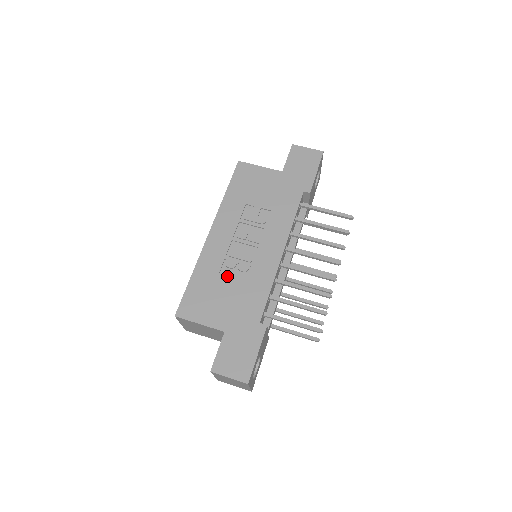
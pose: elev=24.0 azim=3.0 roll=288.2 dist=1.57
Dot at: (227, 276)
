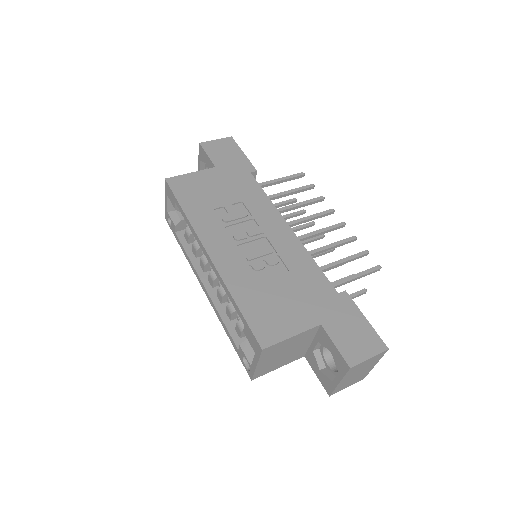
Dot at: (267, 278)
